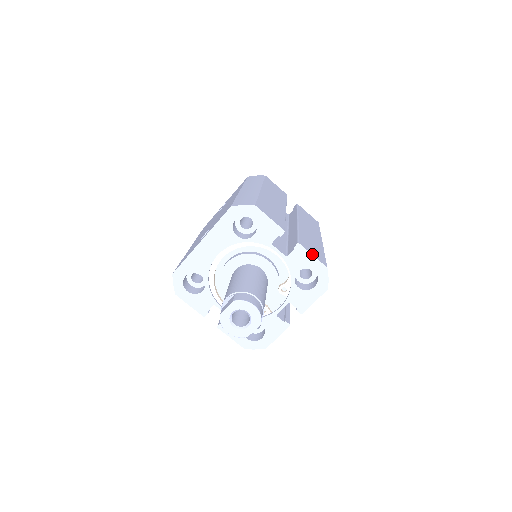
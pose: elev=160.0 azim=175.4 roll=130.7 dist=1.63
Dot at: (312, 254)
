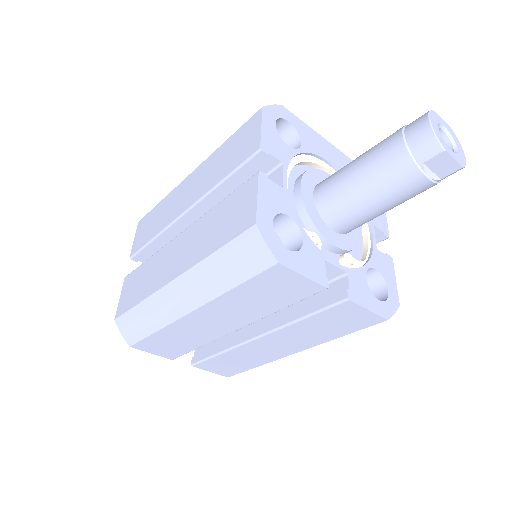
Dot at: (395, 279)
